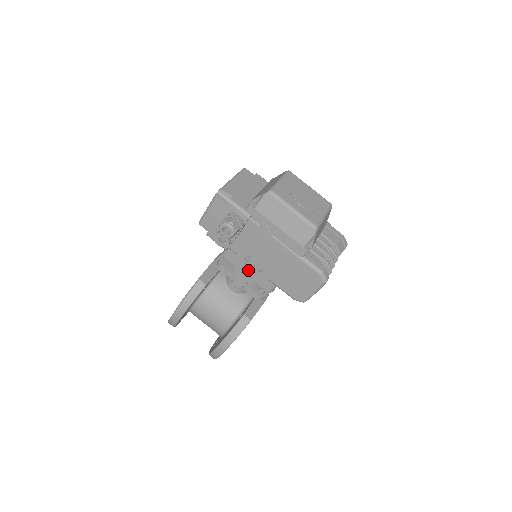
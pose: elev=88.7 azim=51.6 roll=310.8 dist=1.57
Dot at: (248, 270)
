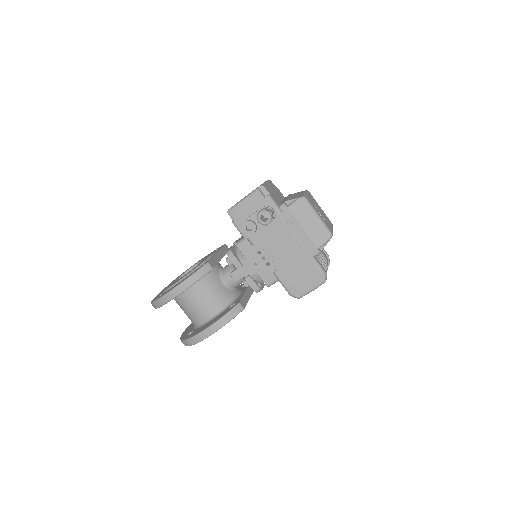
Dot at: occluded
